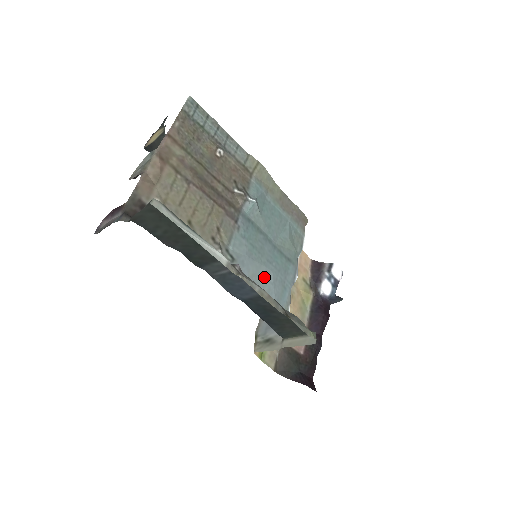
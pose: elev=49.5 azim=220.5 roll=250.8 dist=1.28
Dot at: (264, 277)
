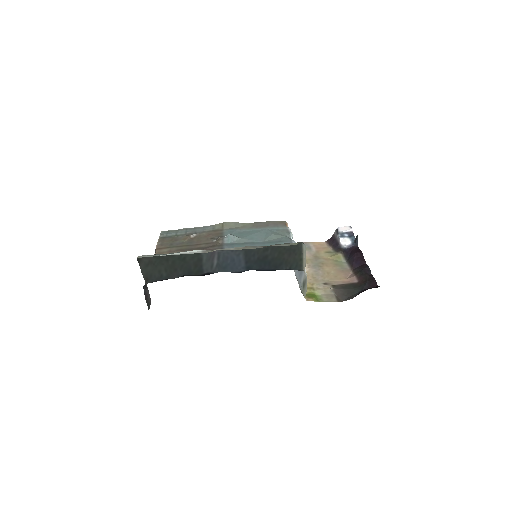
Dot at: occluded
